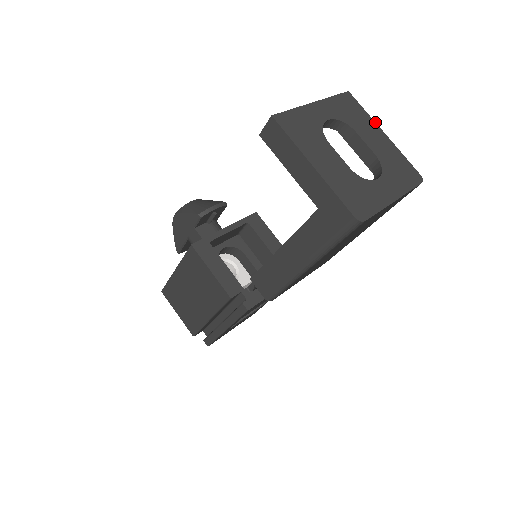
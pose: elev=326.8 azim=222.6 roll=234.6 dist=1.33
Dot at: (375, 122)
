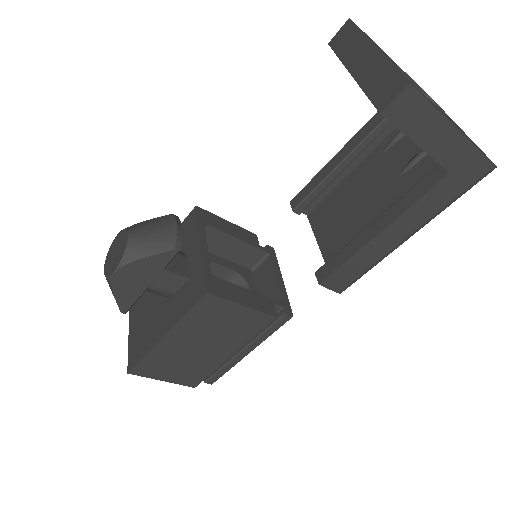
Dot at: occluded
